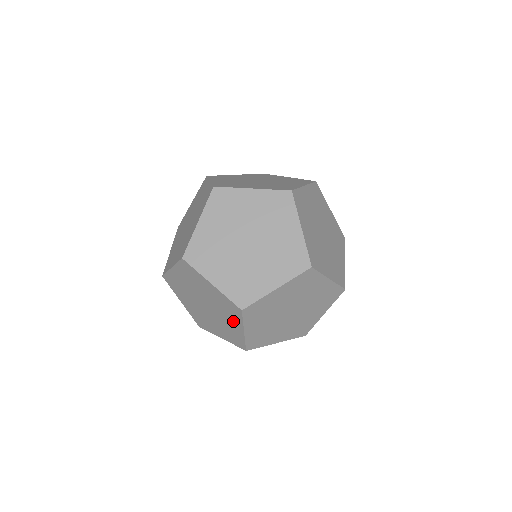
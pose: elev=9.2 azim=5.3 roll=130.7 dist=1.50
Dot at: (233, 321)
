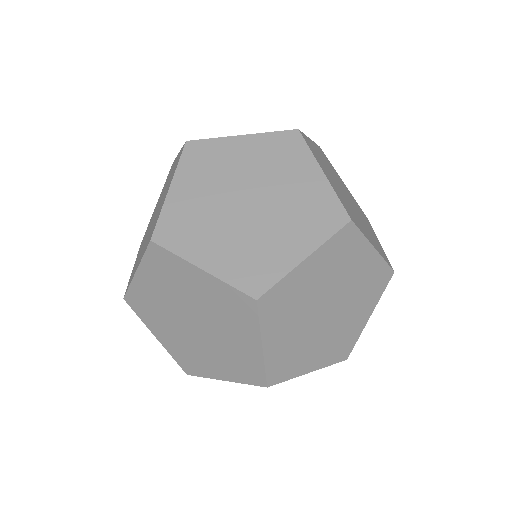
Dot at: occluded
